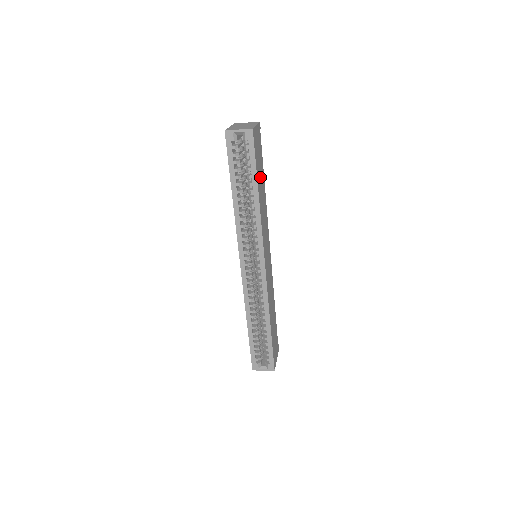
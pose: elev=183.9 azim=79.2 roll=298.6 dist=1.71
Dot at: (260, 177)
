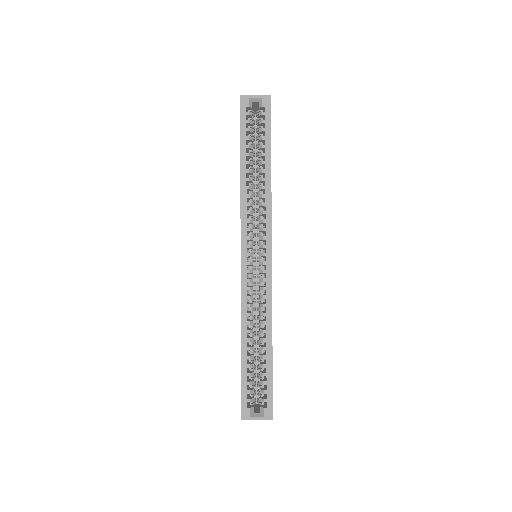
Dot at: occluded
